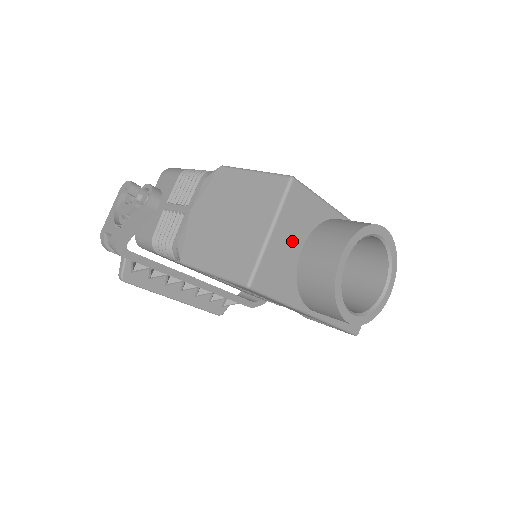
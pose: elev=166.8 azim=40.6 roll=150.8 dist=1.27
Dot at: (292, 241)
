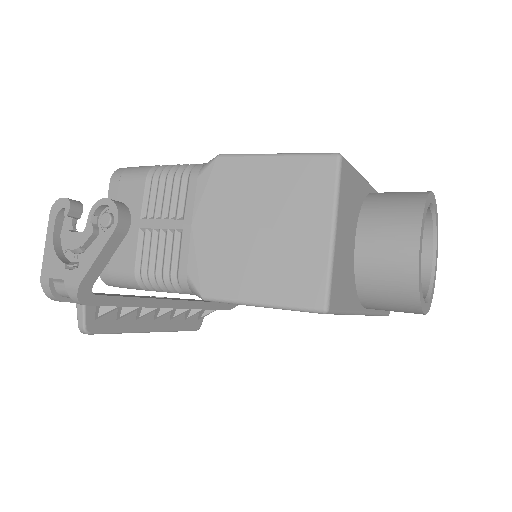
Dot at: (348, 236)
